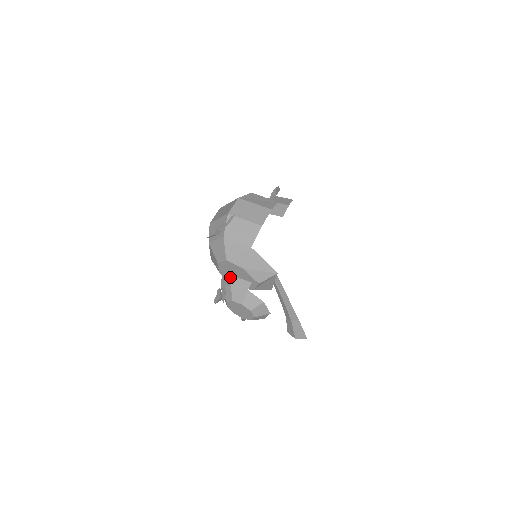
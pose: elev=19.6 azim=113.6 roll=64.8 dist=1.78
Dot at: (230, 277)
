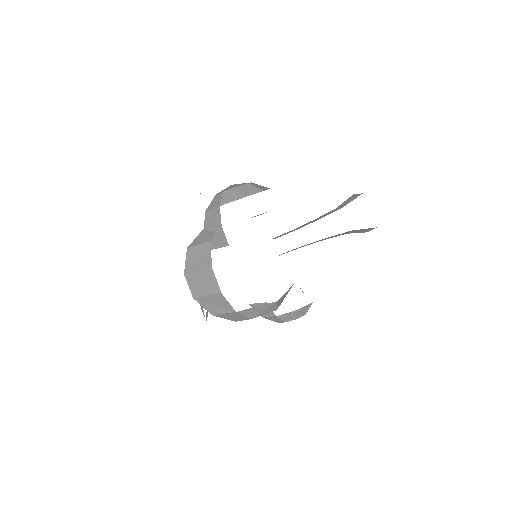
Dot at: occluded
